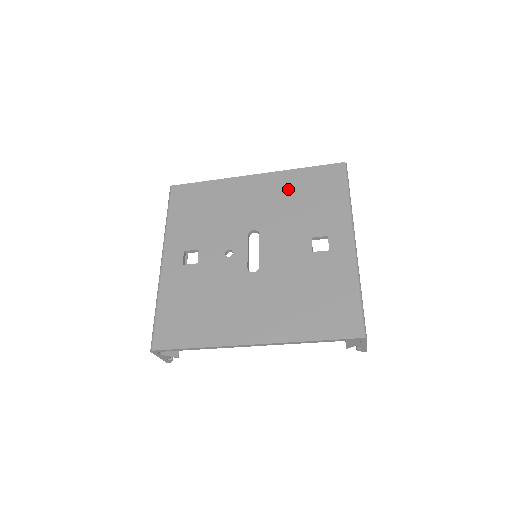
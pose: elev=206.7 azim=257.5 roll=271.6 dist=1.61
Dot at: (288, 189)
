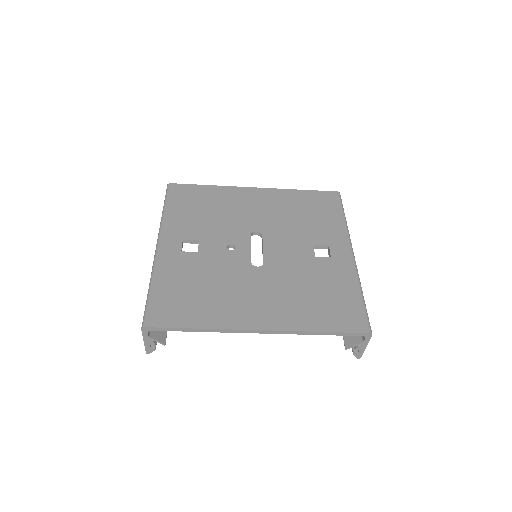
Dot at: (288, 204)
